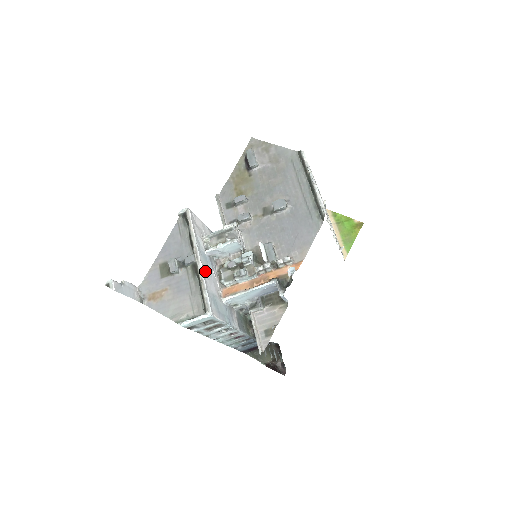
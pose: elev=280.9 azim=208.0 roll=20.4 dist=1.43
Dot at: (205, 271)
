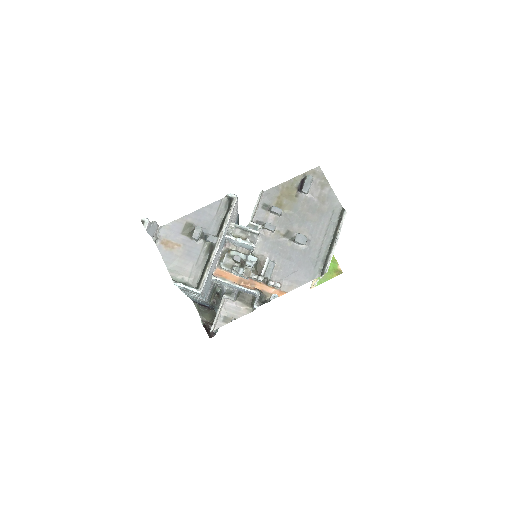
Dot at: occluded
